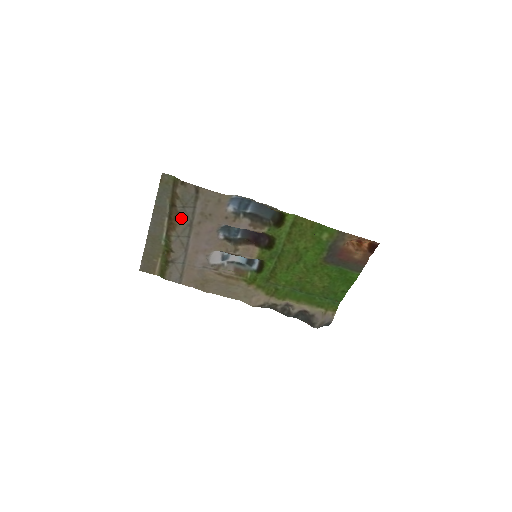
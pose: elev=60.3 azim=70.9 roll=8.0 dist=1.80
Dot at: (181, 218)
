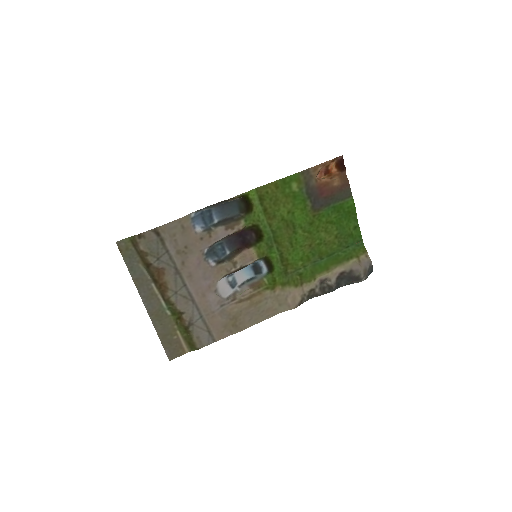
Dot at: (164, 272)
